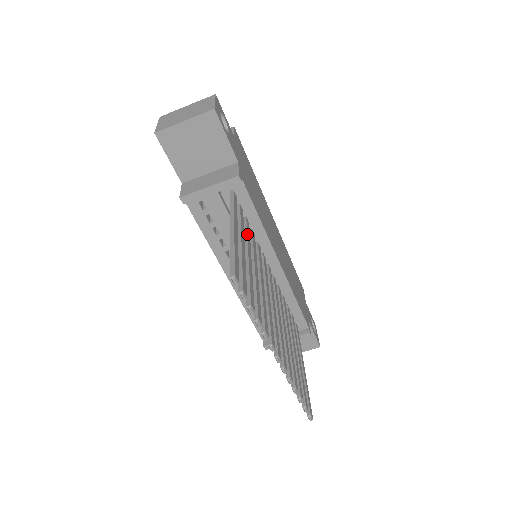
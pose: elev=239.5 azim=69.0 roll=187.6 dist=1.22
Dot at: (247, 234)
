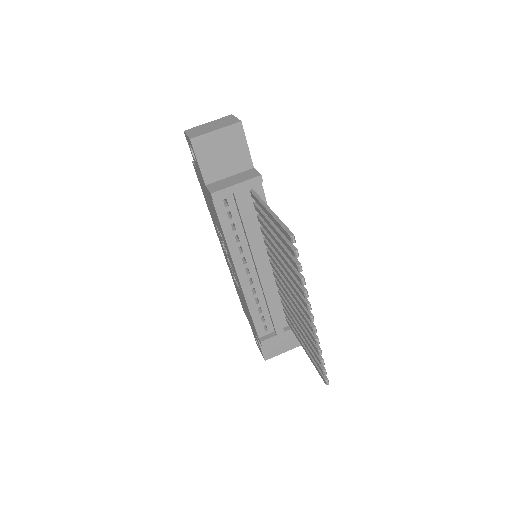
Dot at: occluded
